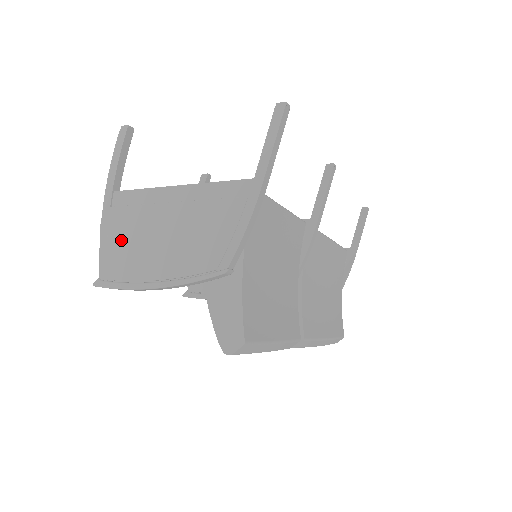
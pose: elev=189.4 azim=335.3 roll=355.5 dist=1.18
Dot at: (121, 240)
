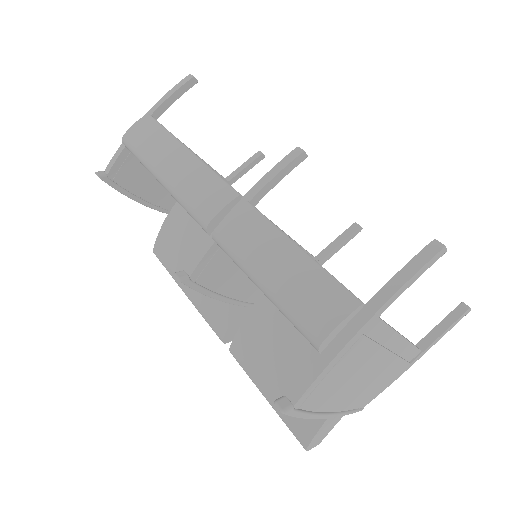
Dot at: (340, 373)
